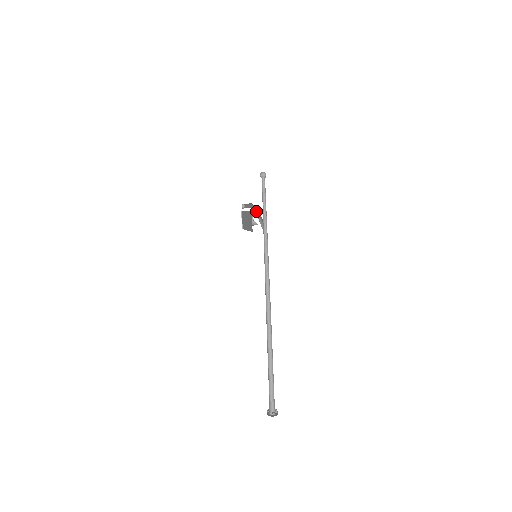
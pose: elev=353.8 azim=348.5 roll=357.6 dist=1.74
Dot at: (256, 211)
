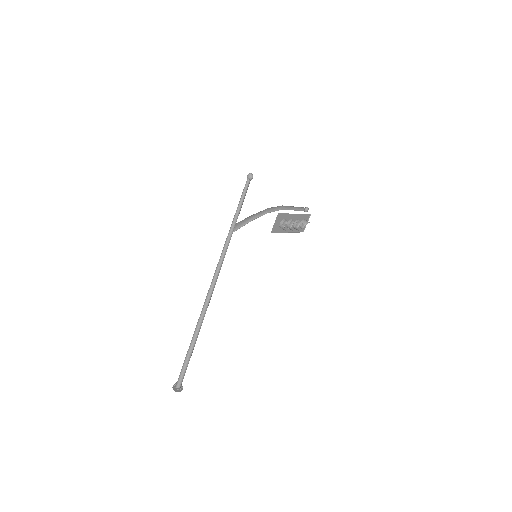
Dot at: (266, 213)
